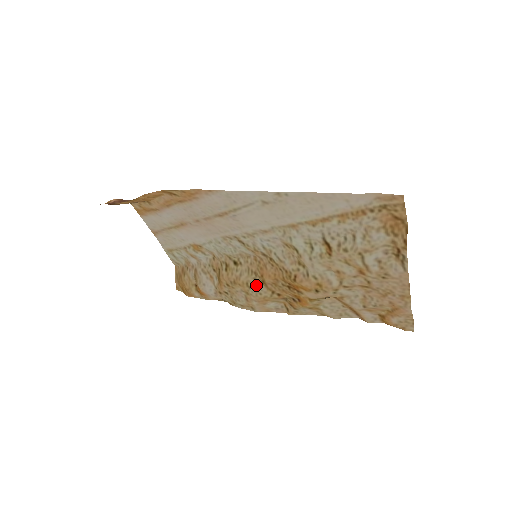
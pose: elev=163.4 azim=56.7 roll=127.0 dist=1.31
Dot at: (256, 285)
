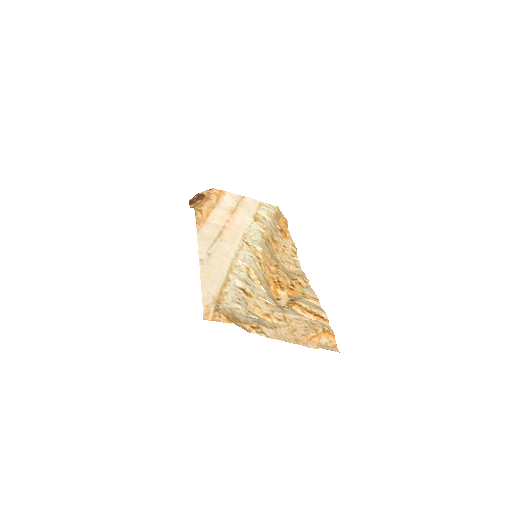
Dot at: (278, 263)
